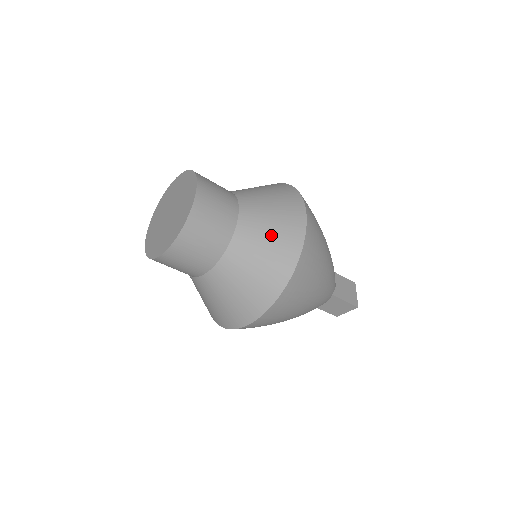
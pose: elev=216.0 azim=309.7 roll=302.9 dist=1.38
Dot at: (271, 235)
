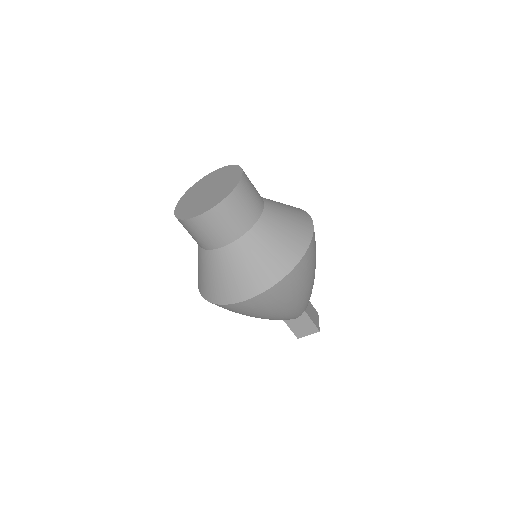
Dot at: (287, 229)
